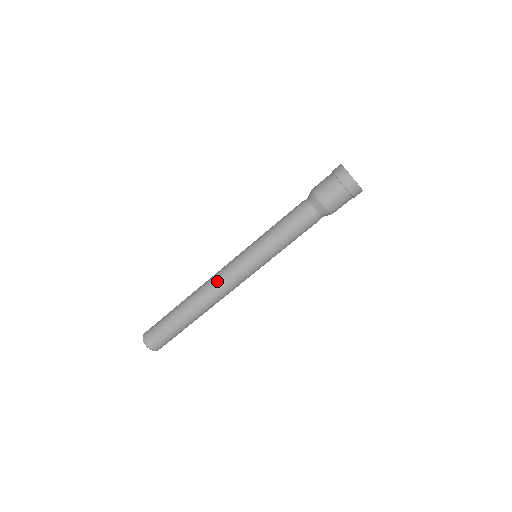
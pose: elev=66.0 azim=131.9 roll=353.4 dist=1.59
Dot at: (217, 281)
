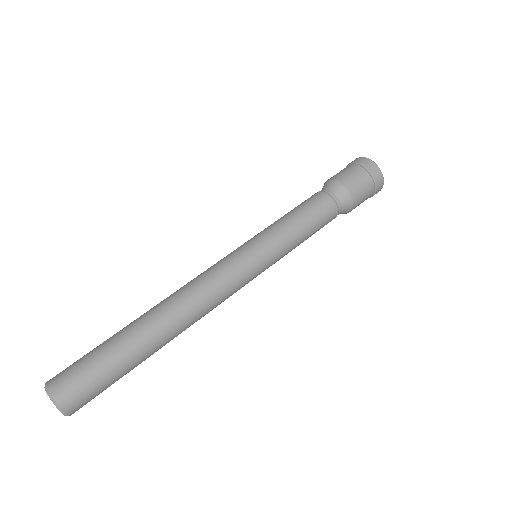
Dot at: (201, 281)
